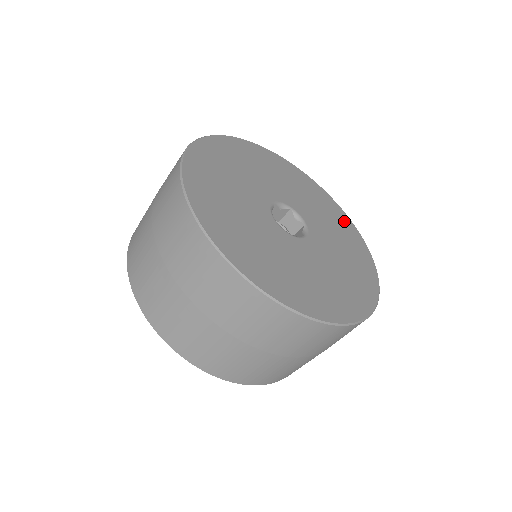
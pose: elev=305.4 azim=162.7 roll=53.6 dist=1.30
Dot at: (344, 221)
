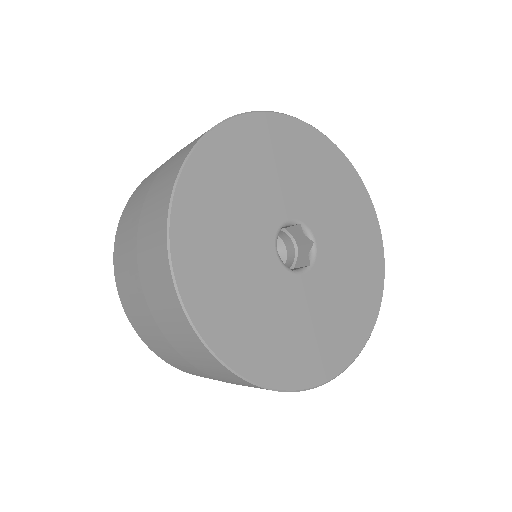
Dot at: (362, 206)
